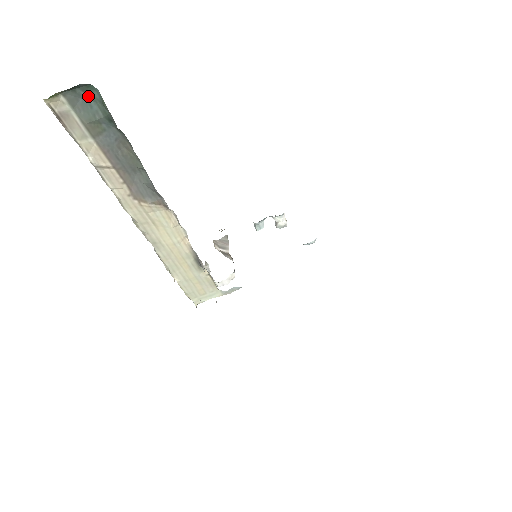
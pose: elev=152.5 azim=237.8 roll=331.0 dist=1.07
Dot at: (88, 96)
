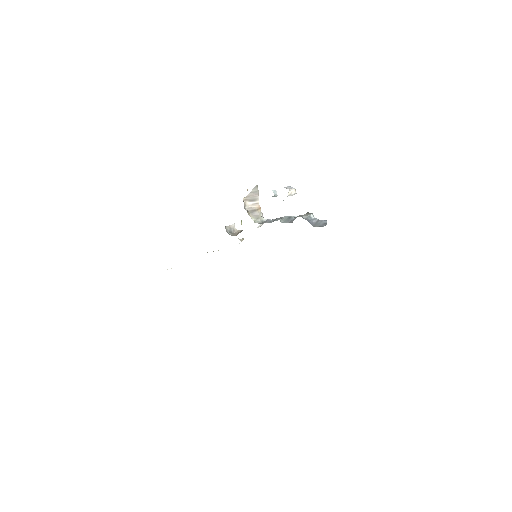
Dot at: occluded
